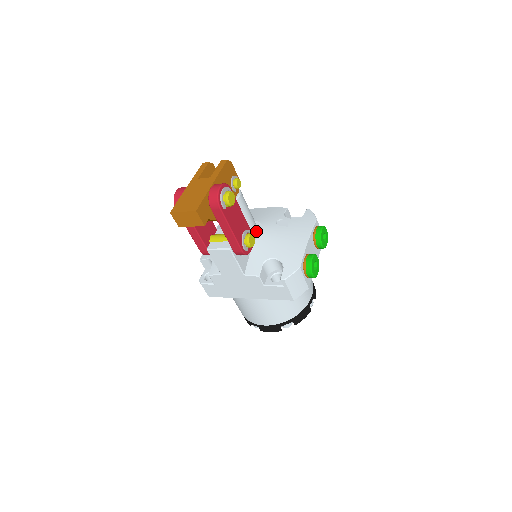
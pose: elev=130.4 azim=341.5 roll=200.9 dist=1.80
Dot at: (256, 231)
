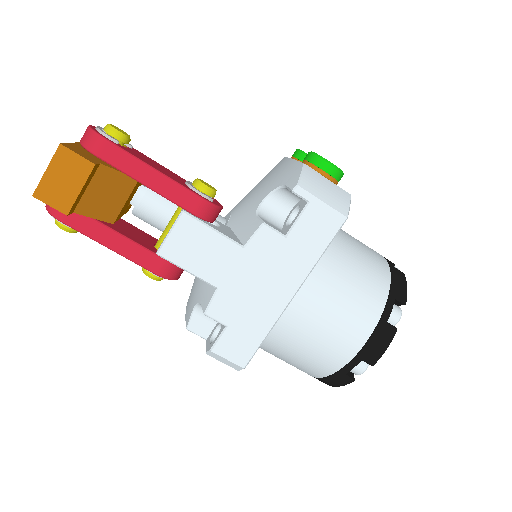
Dot at: (223, 218)
